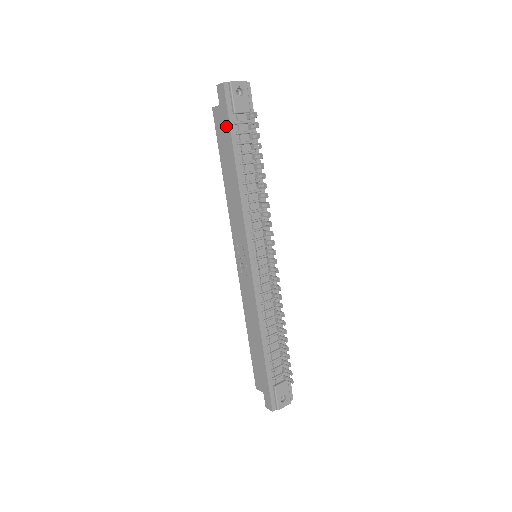
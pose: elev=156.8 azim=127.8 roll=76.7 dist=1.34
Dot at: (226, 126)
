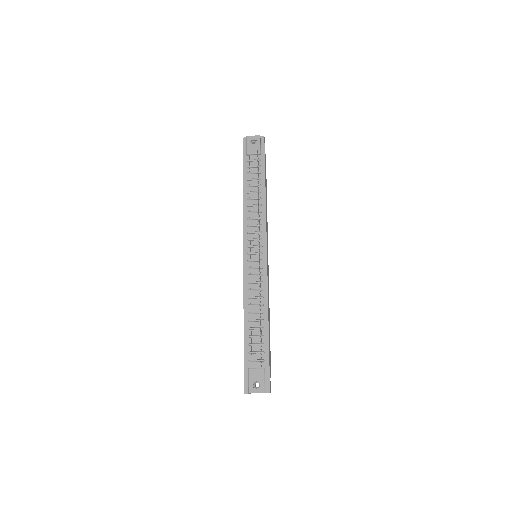
Dot at: occluded
